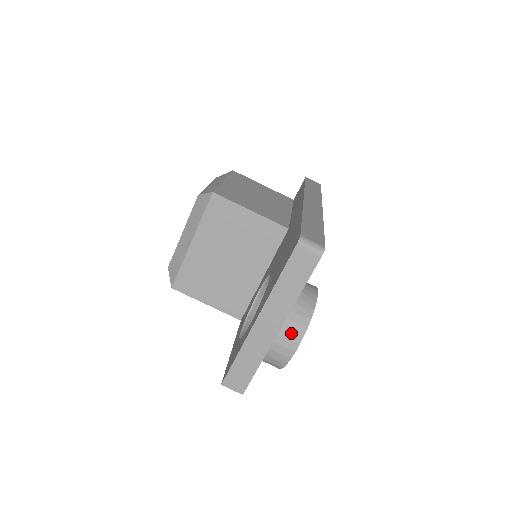
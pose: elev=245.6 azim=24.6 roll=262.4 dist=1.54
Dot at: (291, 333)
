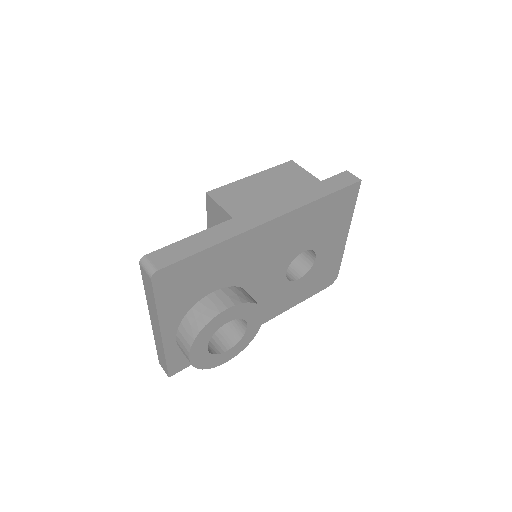
Dot at: (184, 340)
